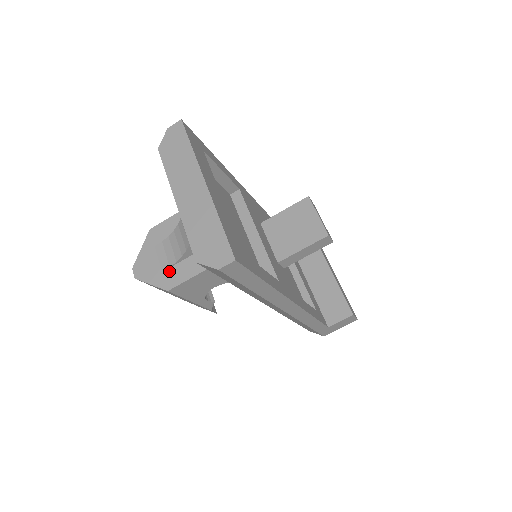
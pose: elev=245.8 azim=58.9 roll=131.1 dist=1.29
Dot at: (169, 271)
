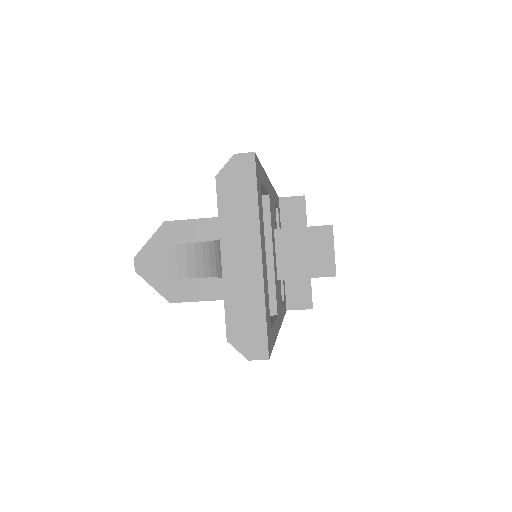
Dot at: (176, 282)
